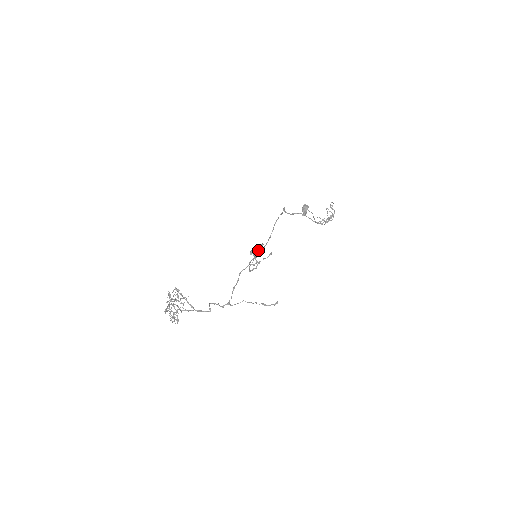
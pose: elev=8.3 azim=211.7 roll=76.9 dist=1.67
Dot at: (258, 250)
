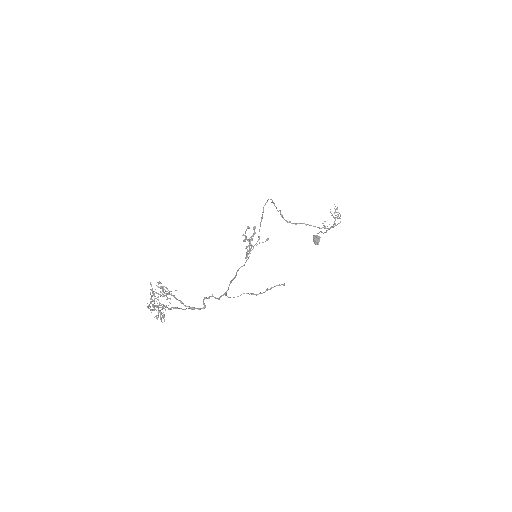
Dot at: occluded
